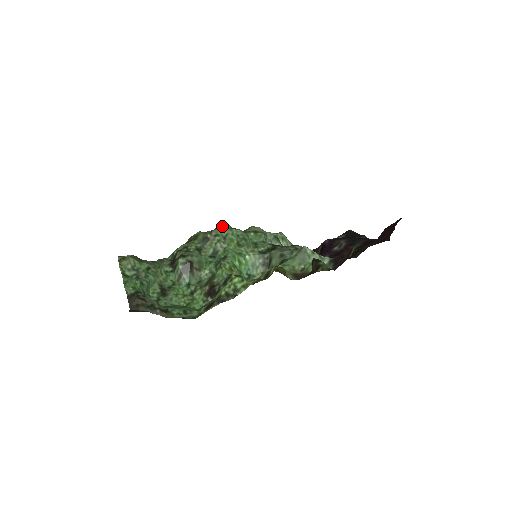
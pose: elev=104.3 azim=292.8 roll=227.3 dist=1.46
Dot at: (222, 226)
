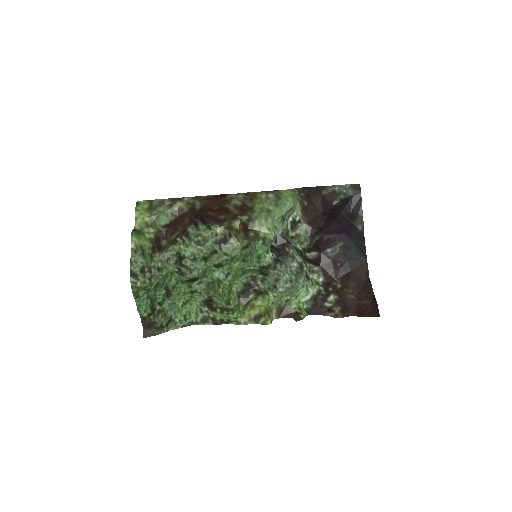
Dot at: (234, 245)
